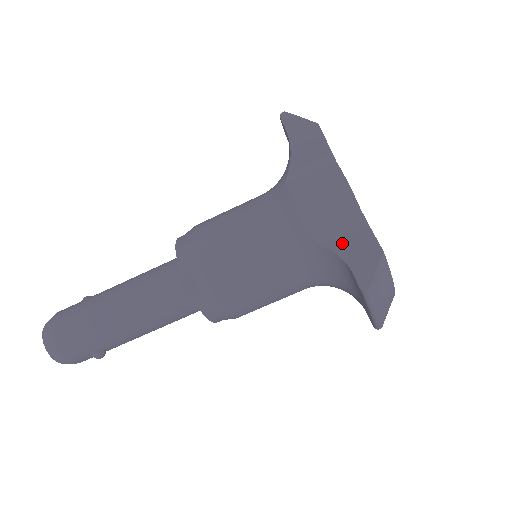
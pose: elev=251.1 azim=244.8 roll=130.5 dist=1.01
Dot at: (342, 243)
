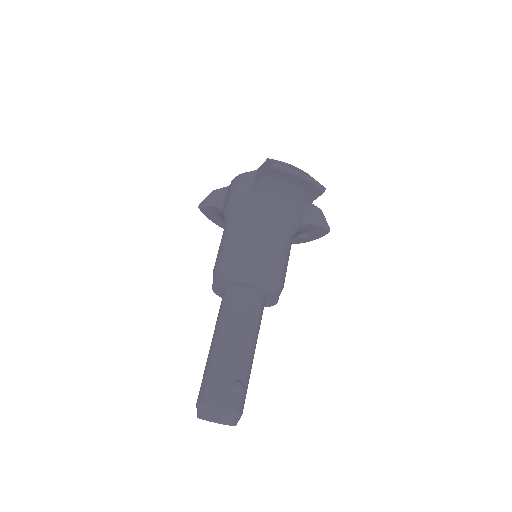
Dot at: (256, 181)
